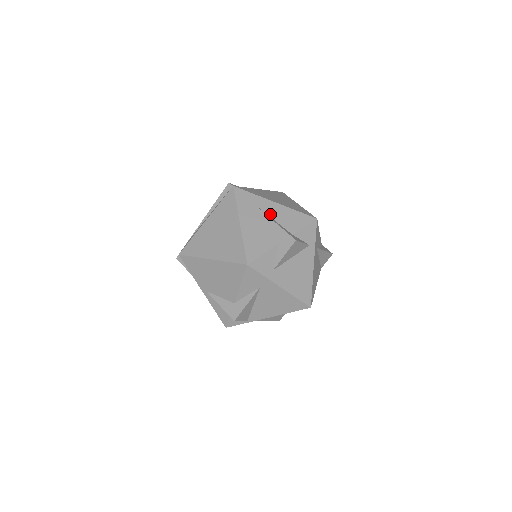
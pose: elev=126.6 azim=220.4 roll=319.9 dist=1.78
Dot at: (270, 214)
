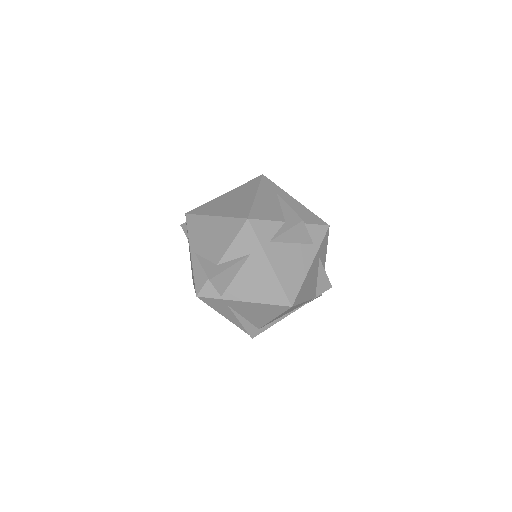
Dot at: (287, 203)
